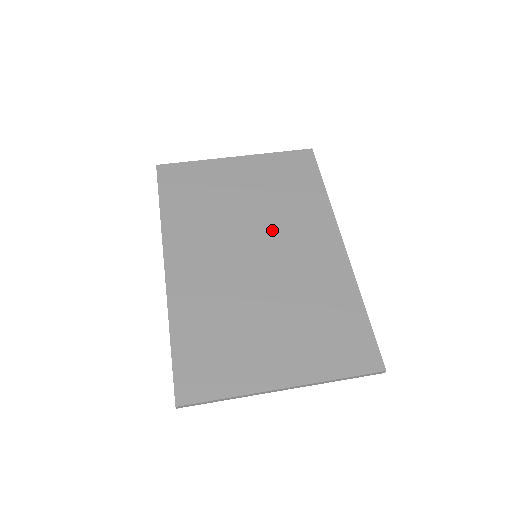
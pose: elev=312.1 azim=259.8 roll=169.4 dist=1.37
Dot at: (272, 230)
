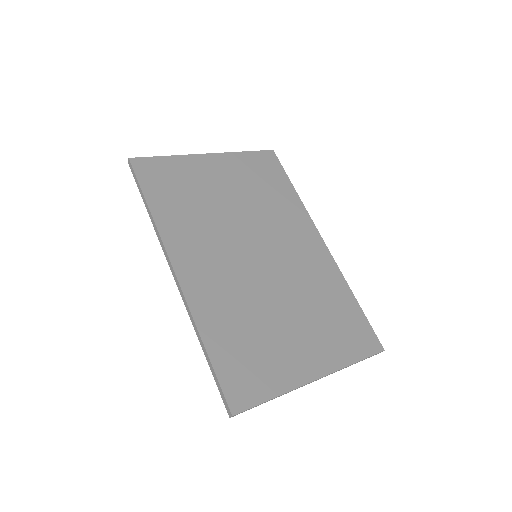
Dot at: (264, 230)
